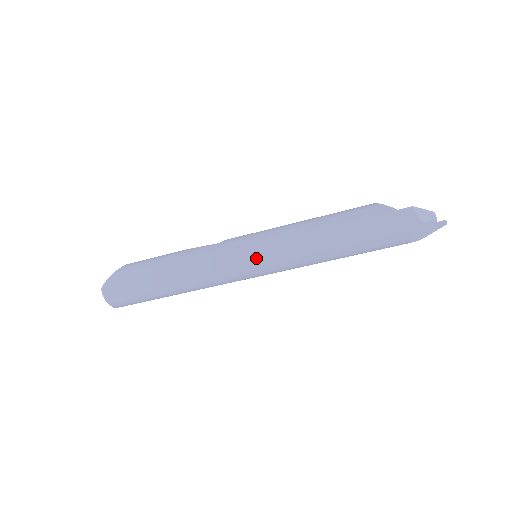
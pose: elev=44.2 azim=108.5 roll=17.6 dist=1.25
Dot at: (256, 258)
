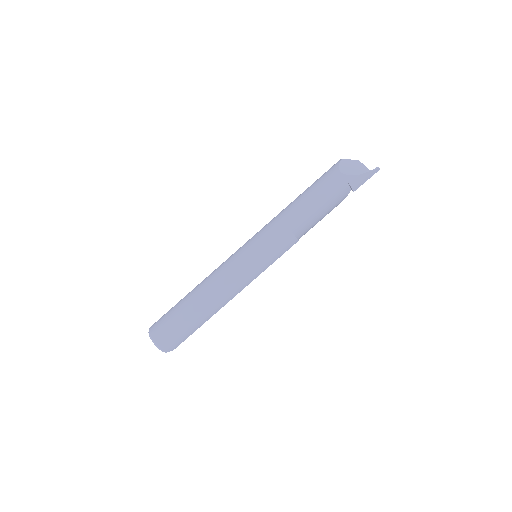
Dot at: (248, 241)
